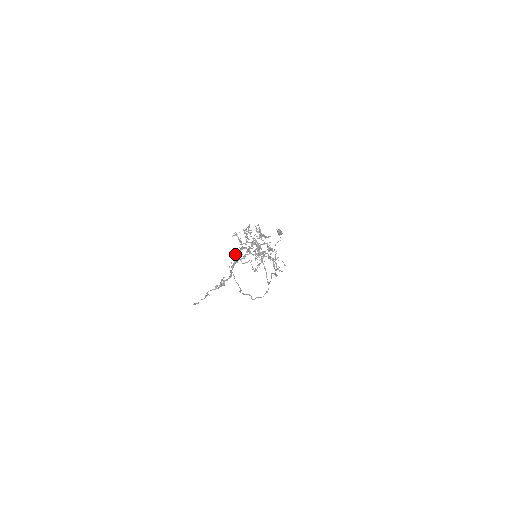
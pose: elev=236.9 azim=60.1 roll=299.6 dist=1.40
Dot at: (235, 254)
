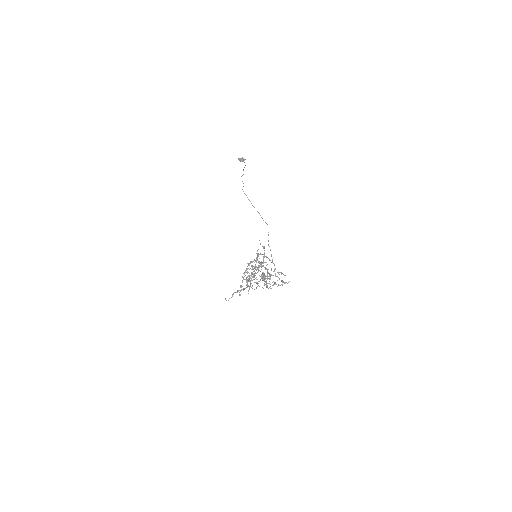
Dot at: occluded
